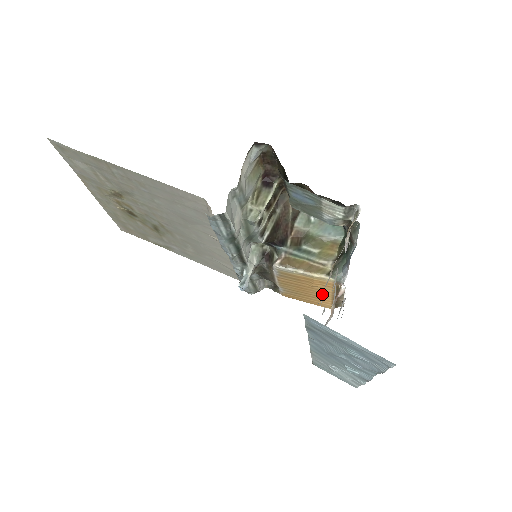
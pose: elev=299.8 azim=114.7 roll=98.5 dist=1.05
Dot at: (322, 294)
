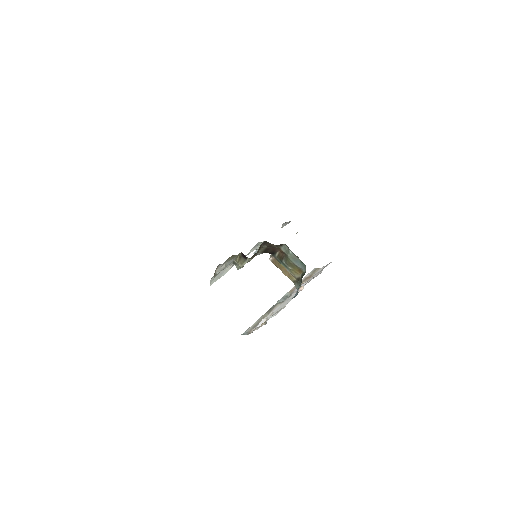
Dot at: occluded
